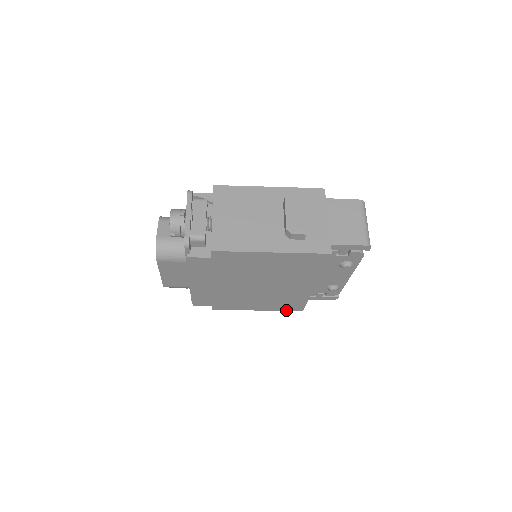
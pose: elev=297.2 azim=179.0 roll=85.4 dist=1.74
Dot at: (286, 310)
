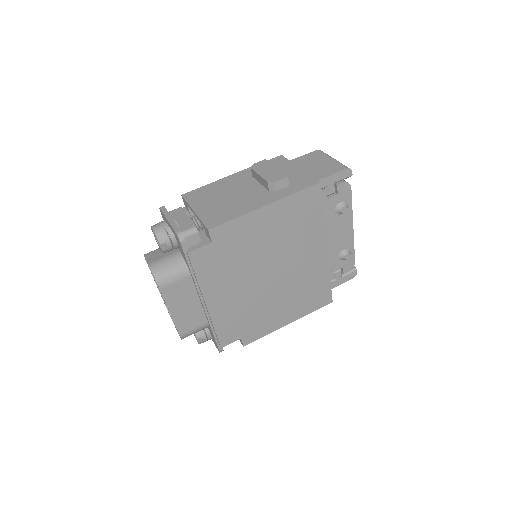
Dot at: (316, 309)
